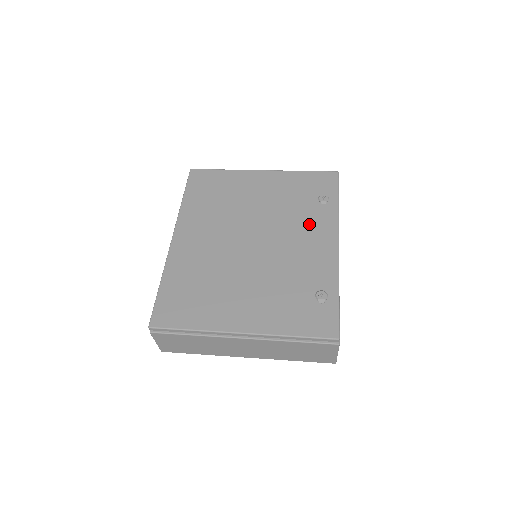
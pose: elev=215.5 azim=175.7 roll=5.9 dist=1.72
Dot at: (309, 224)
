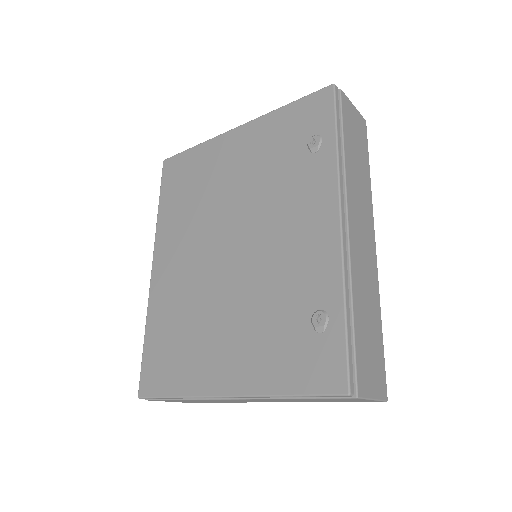
Dot at: (297, 196)
